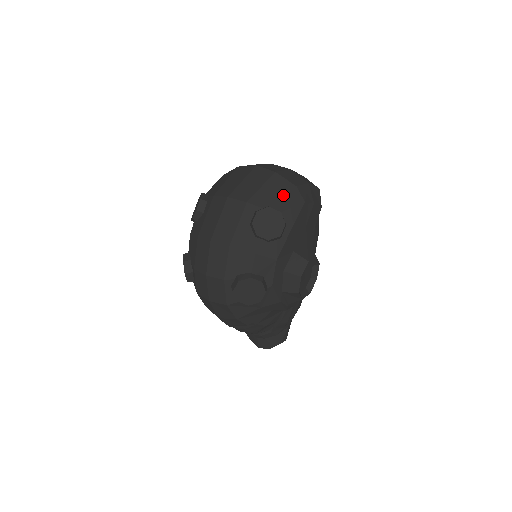
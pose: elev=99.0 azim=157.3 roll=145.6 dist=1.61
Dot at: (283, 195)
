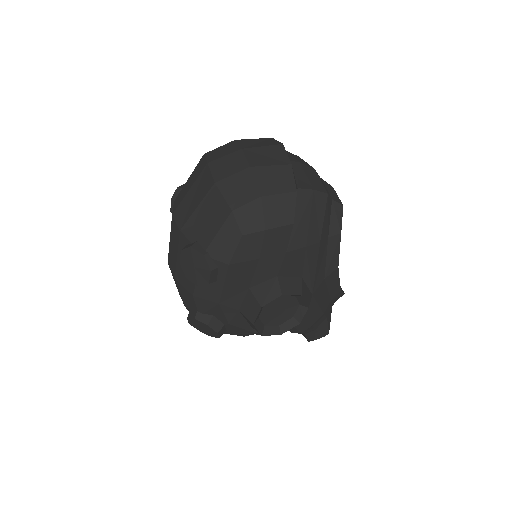
Dot at: (215, 225)
